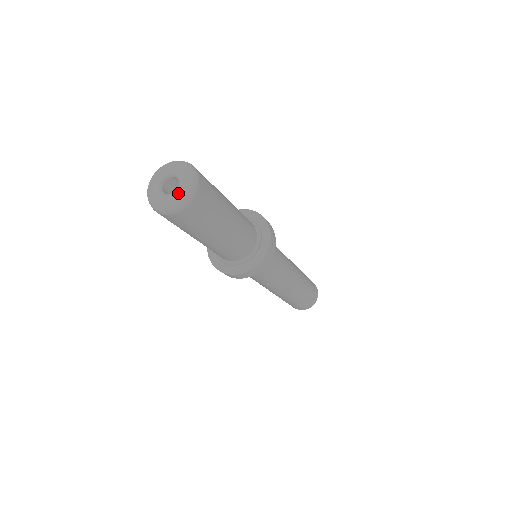
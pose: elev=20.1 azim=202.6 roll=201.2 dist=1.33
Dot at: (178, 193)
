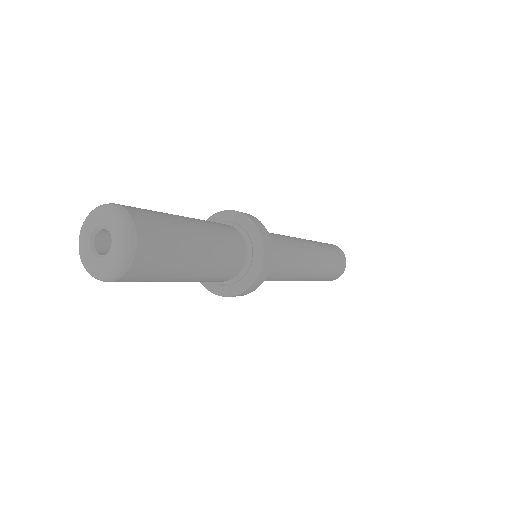
Dot at: (105, 262)
